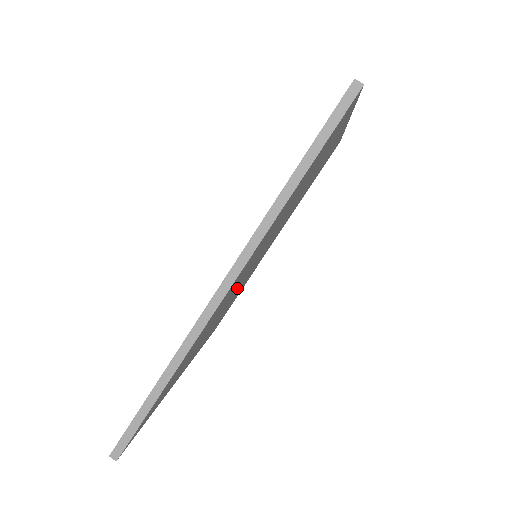
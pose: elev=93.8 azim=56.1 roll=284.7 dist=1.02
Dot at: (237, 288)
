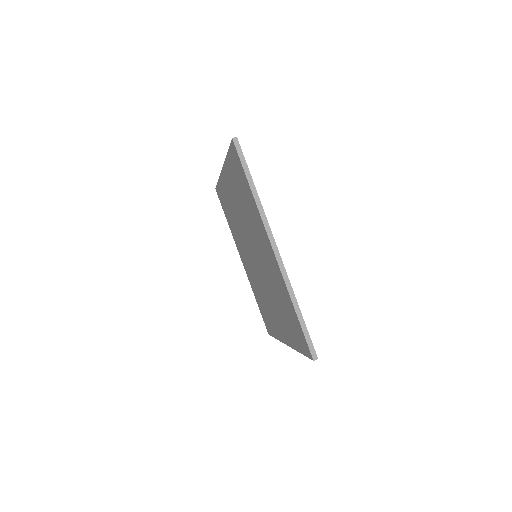
Dot at: occluded
